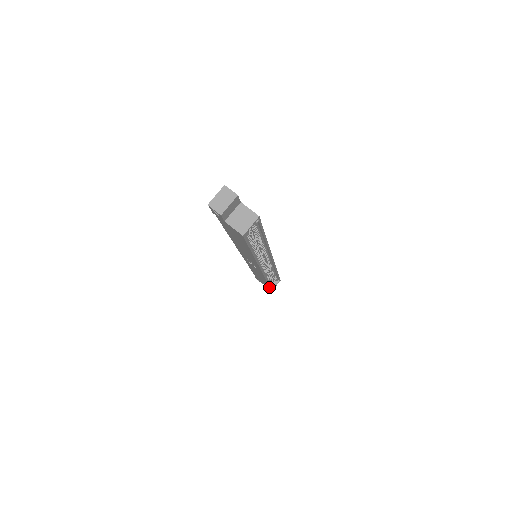
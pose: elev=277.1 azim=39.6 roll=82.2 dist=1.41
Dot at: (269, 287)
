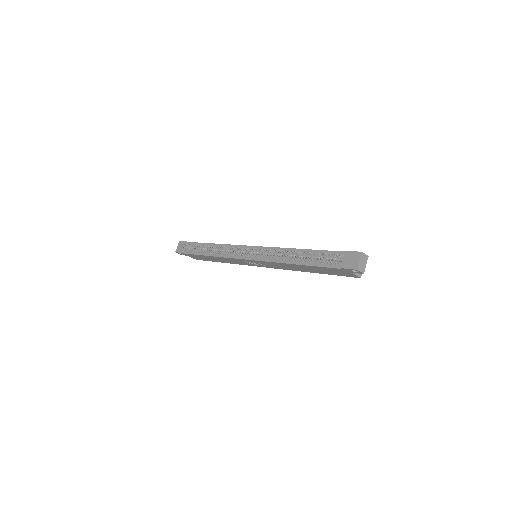
Dot at: (205, 260)
